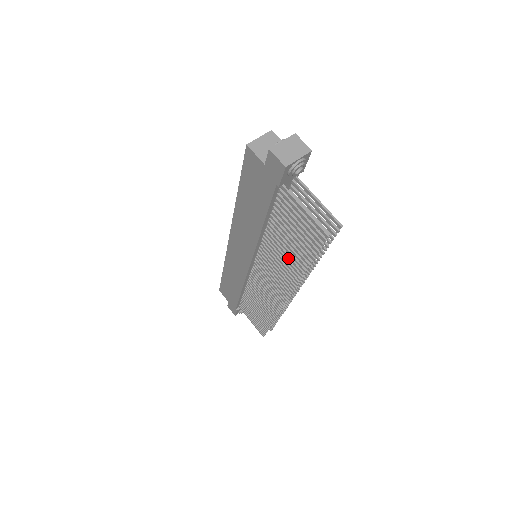
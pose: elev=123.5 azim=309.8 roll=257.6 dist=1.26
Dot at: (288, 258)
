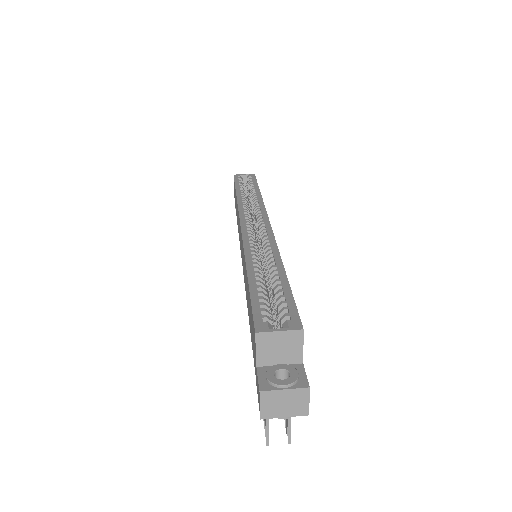
Dot at: occluded
